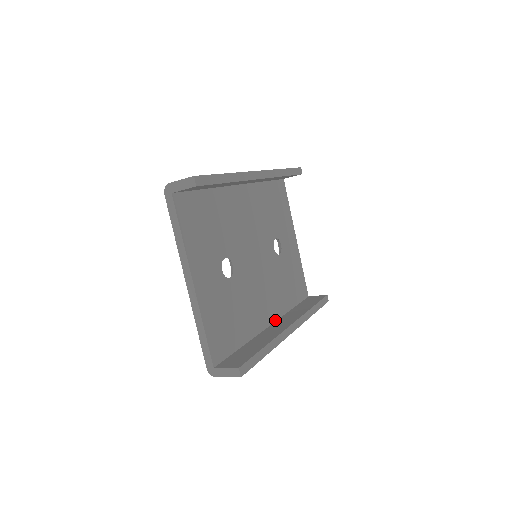
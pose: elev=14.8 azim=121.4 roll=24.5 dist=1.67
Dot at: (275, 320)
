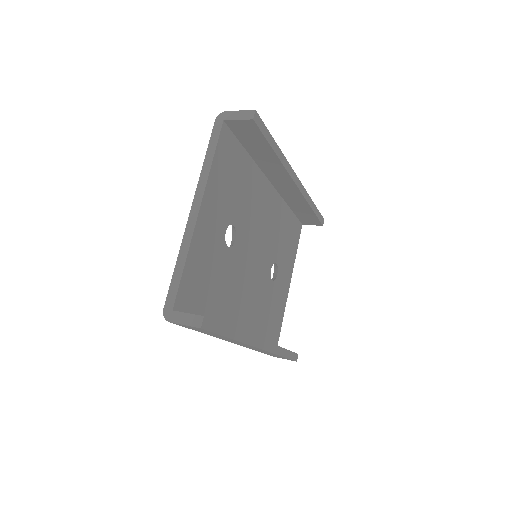
Dot at: occluded
